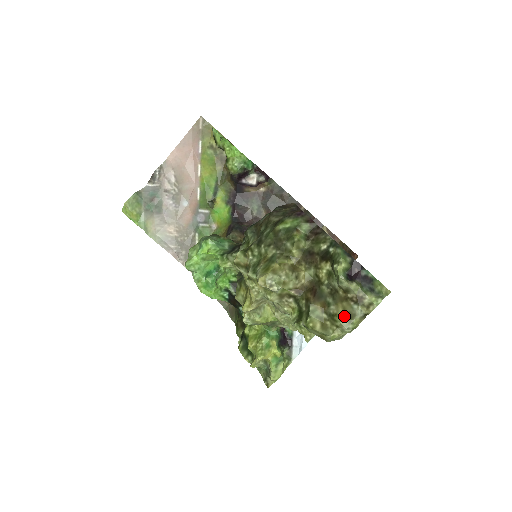
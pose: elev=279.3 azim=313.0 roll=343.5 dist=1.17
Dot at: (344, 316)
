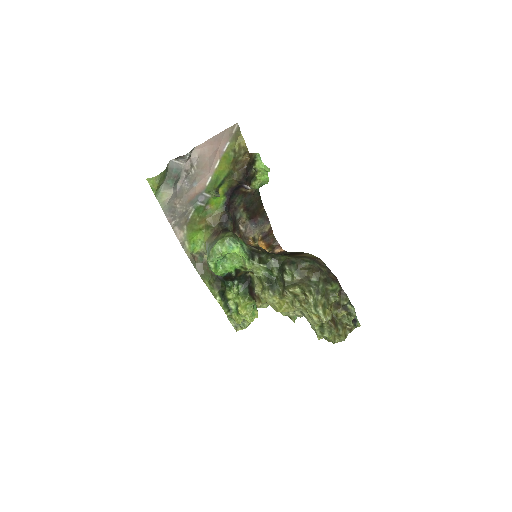
Dot at: (344, 336)
